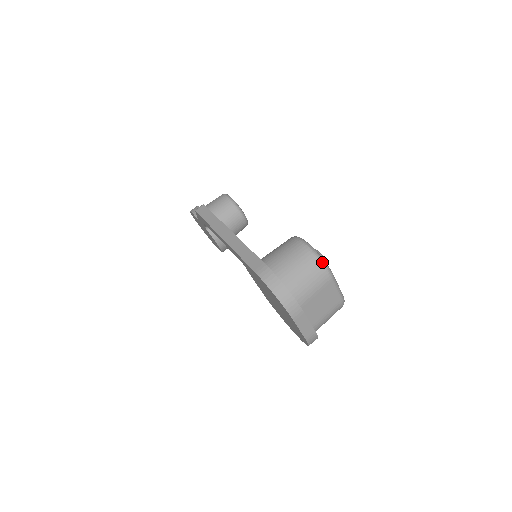
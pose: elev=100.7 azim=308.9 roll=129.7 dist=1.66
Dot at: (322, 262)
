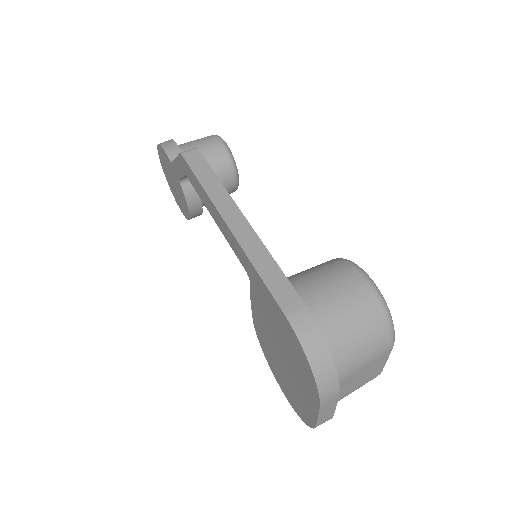
Dot at: (391, 323)
